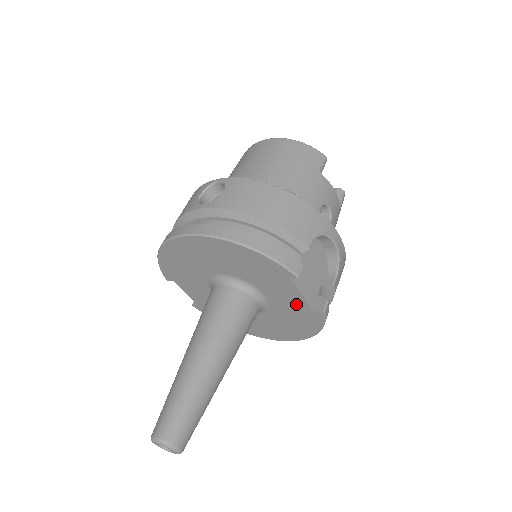
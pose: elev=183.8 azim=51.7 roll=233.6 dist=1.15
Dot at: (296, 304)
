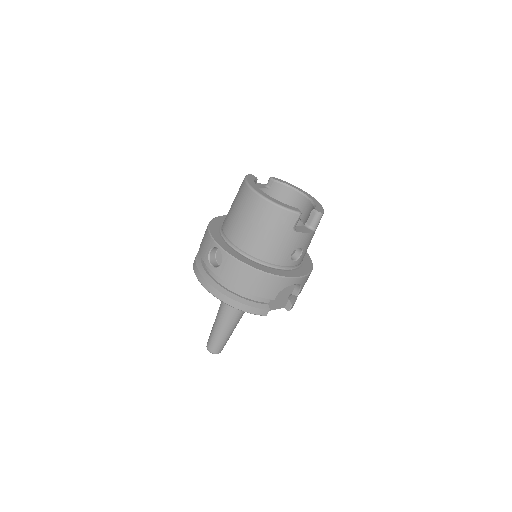
Dot at: occluded
